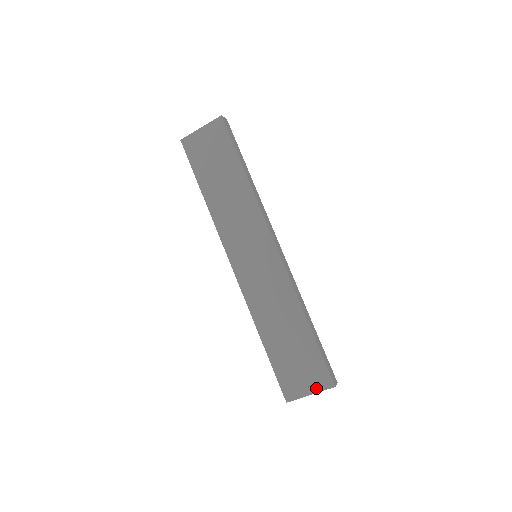
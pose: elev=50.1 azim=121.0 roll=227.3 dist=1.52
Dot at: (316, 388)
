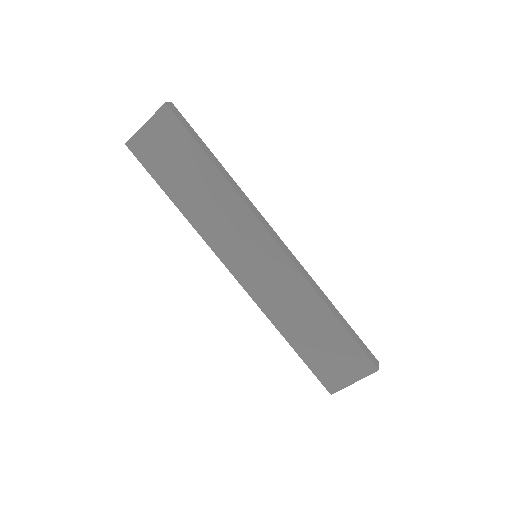
Dot at: (359, 375)
